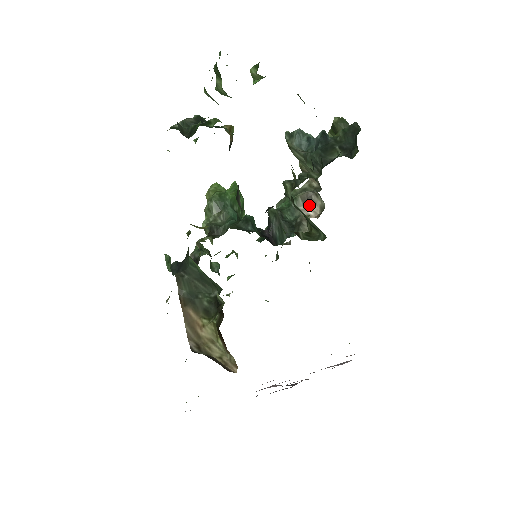
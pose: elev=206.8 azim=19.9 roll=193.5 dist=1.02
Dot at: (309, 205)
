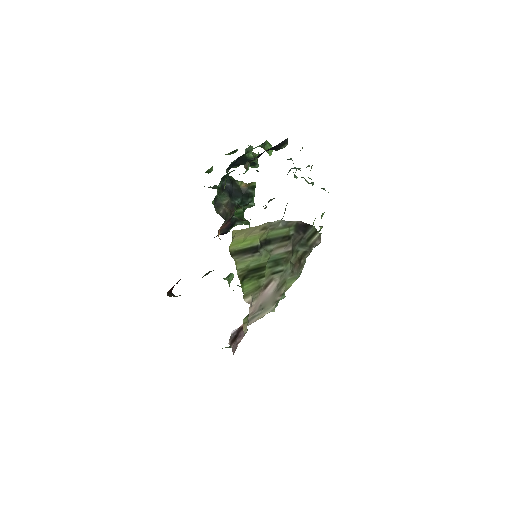
Dot at: occluded
